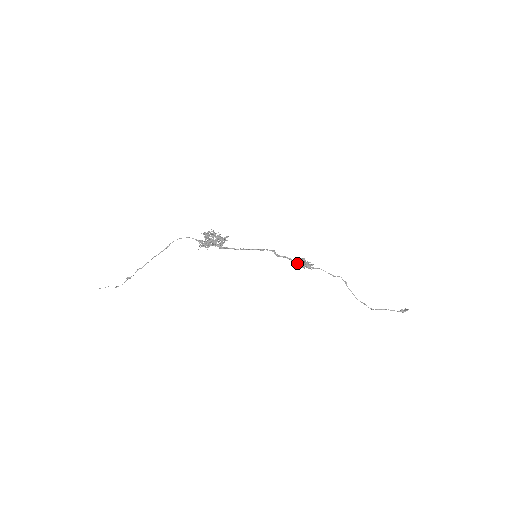
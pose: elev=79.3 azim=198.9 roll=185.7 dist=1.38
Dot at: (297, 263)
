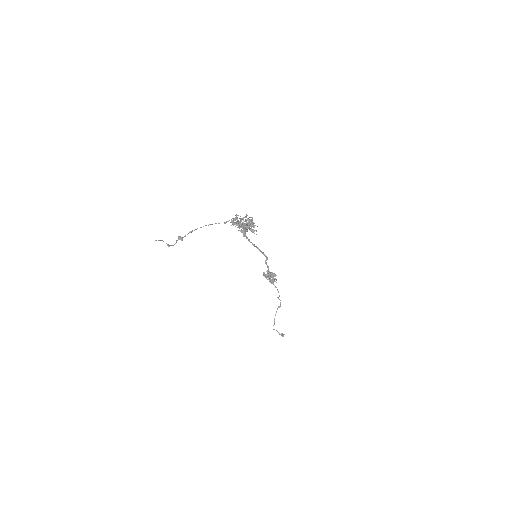
Dot at: (268, 273)
